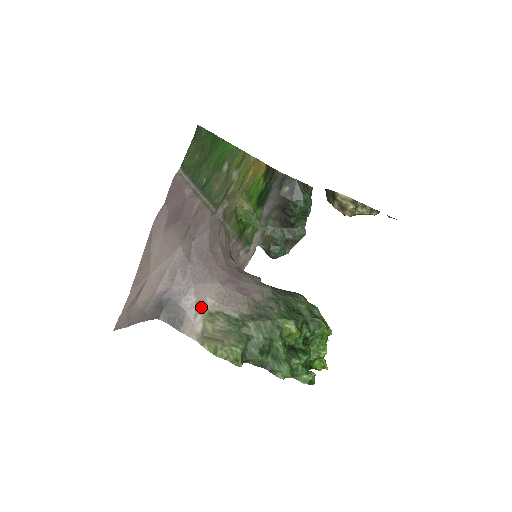
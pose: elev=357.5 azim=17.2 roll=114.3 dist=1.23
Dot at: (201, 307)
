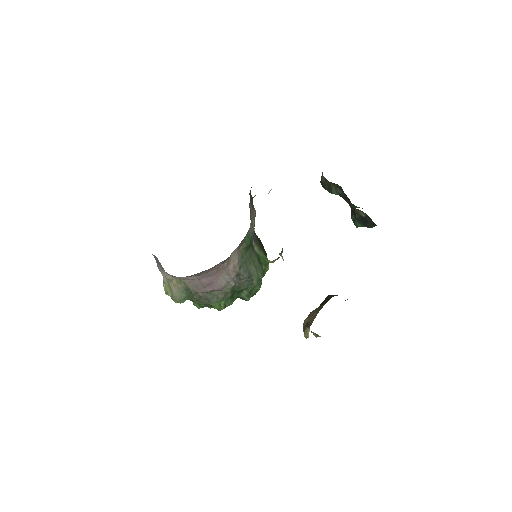
Dot at: occluded
